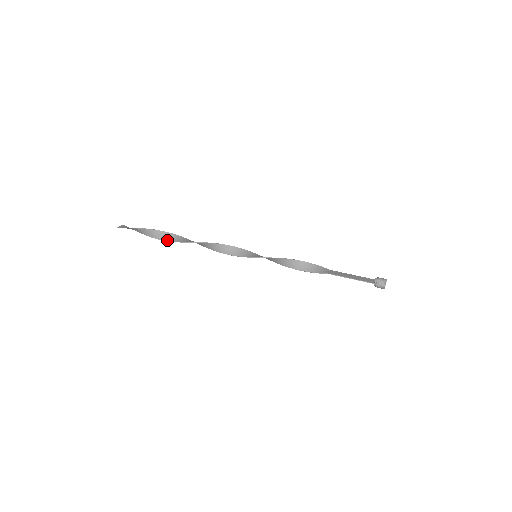
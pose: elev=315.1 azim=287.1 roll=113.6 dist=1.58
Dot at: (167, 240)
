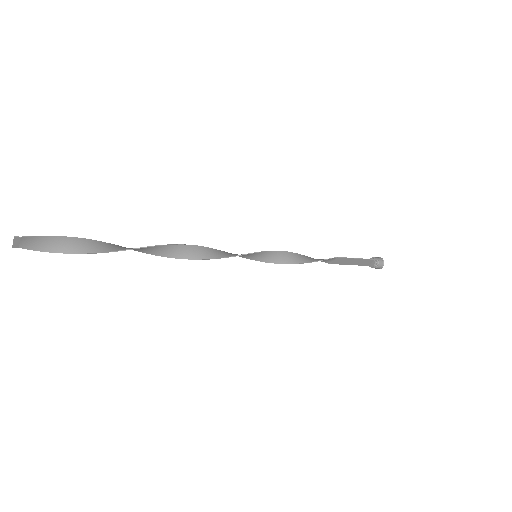
Dot at: (123, 249)
